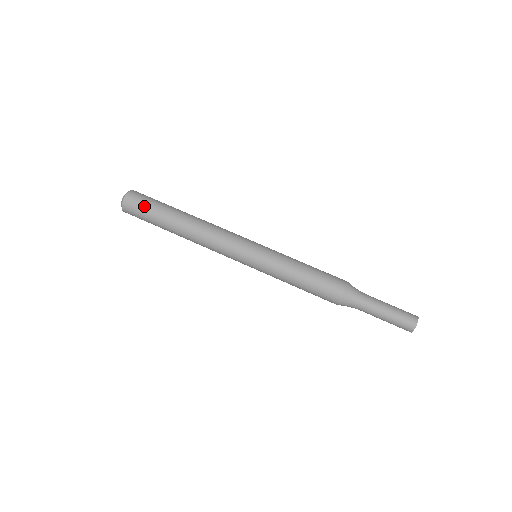
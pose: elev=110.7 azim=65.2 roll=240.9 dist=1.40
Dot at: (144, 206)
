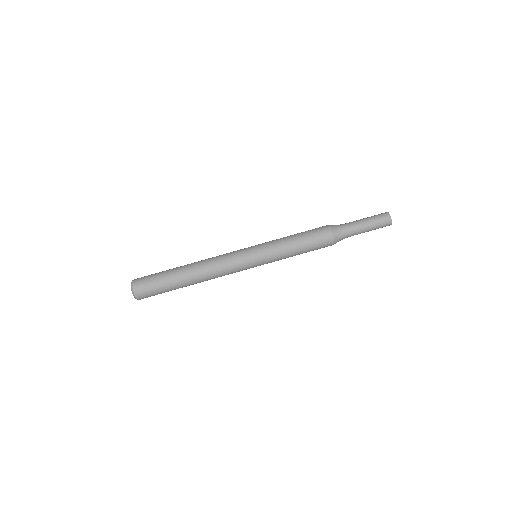
Dot at: (154, 289)
